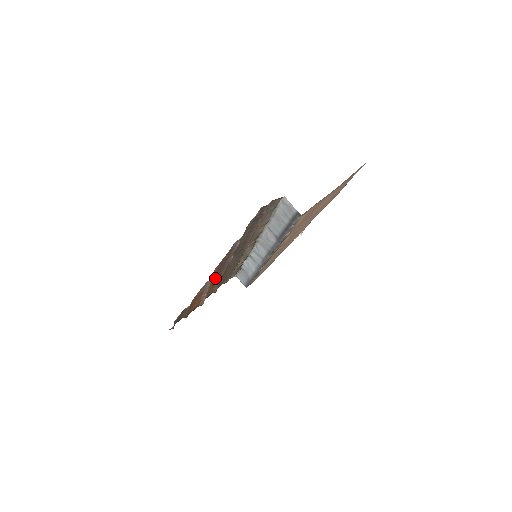
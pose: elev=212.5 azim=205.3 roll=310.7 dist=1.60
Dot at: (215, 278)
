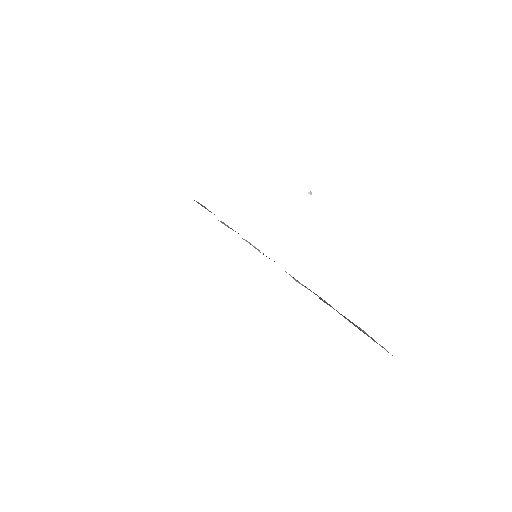
Dot at: occluded
